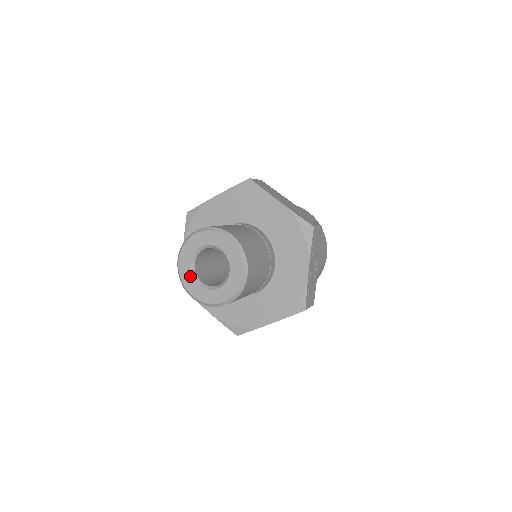
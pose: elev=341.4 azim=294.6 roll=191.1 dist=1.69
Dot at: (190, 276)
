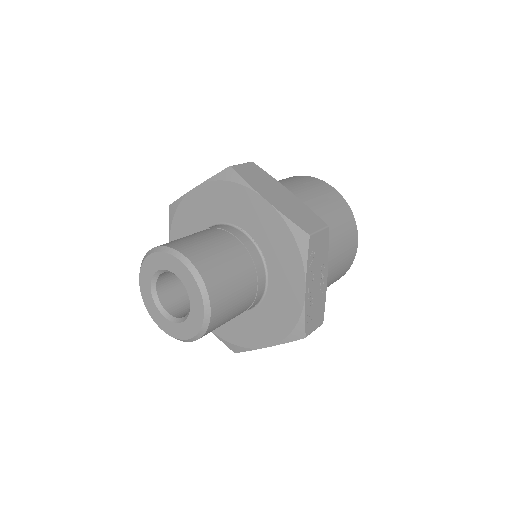
Dot at: (152, 303)
